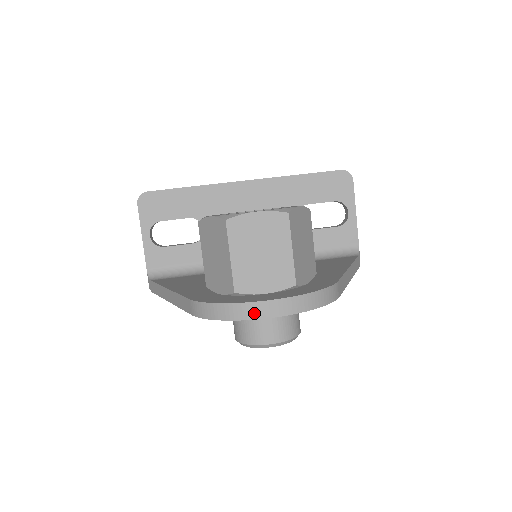
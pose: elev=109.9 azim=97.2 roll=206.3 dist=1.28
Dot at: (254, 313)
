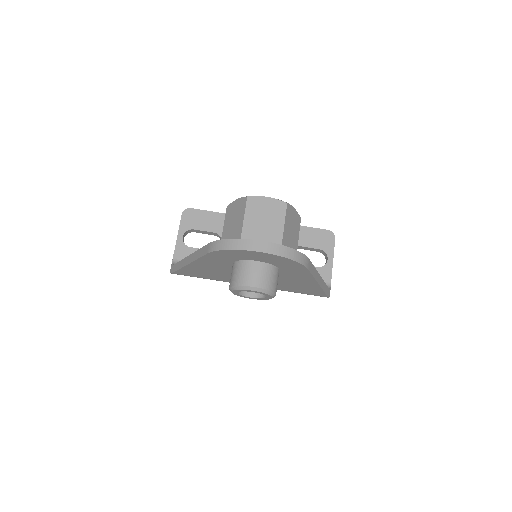
Dot at: (251, 246)
